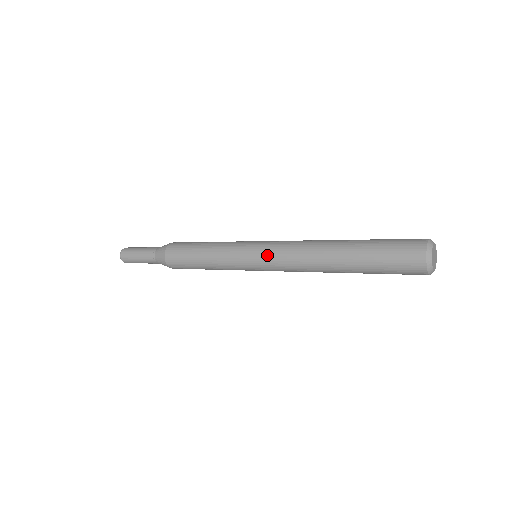
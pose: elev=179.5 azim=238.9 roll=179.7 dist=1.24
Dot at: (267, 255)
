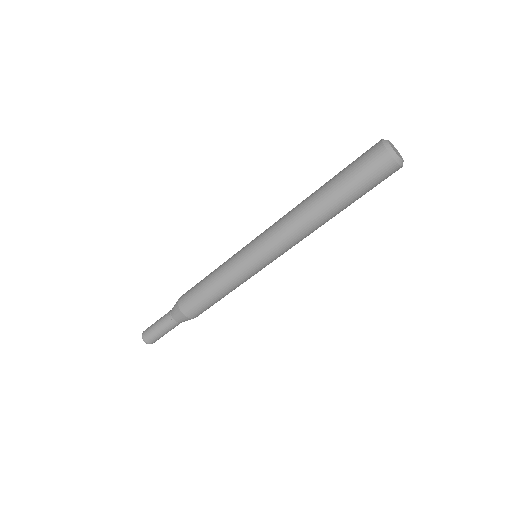
Dot at: (262, 242)
